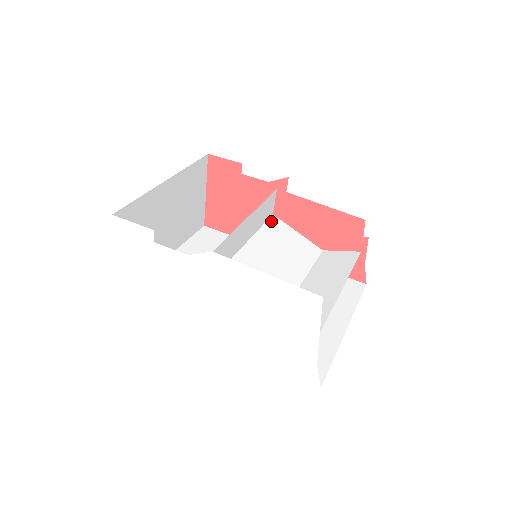
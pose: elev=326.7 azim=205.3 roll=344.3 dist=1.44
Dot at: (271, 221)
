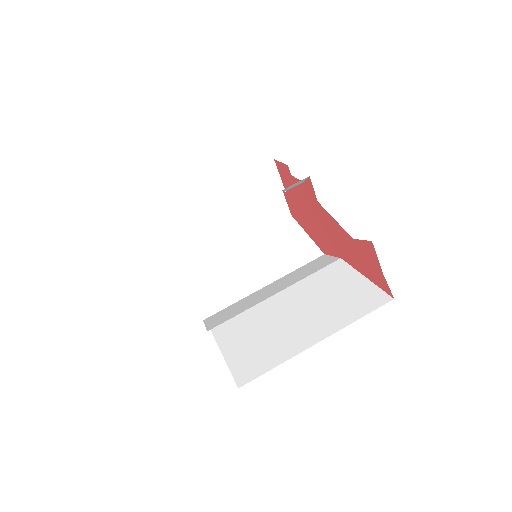
Dot at: (283, 222)
